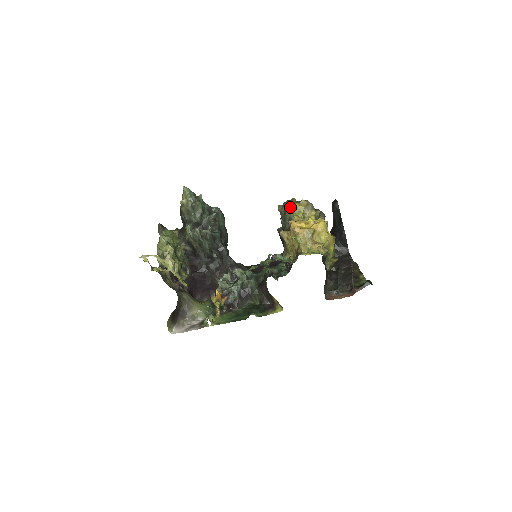
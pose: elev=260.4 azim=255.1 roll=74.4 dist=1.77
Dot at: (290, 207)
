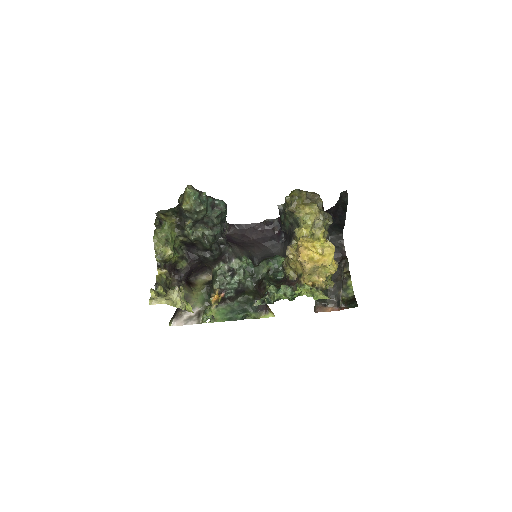
Dot at: (300, 210)
